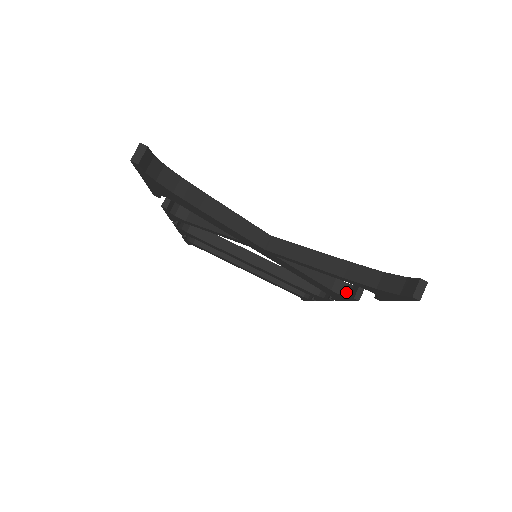
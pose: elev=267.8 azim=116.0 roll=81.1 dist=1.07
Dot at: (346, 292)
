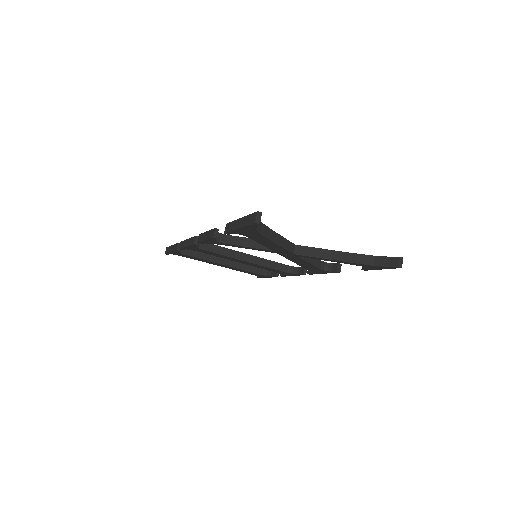
Dot at: (329, 269)
